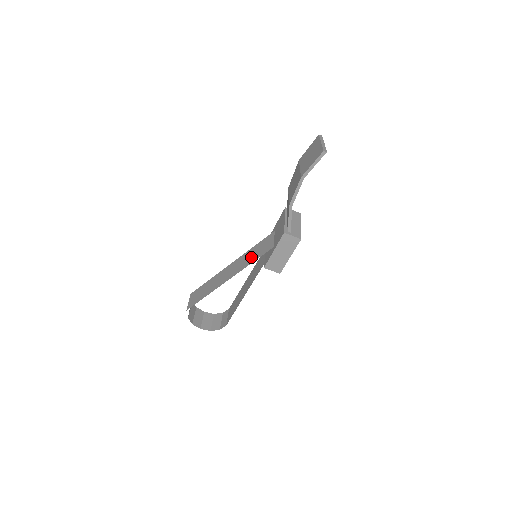
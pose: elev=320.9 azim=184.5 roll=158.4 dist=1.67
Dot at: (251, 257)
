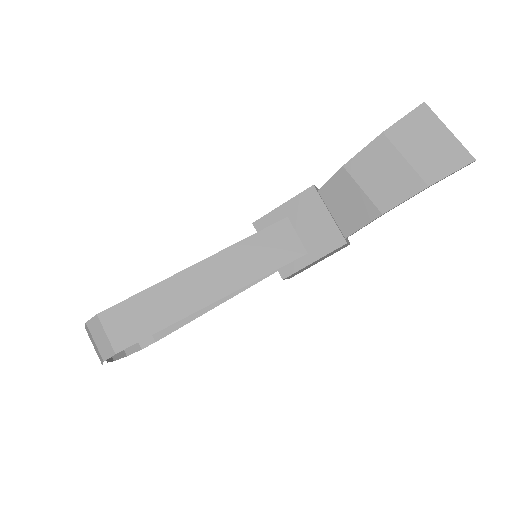
Dot at: (256, 262)
